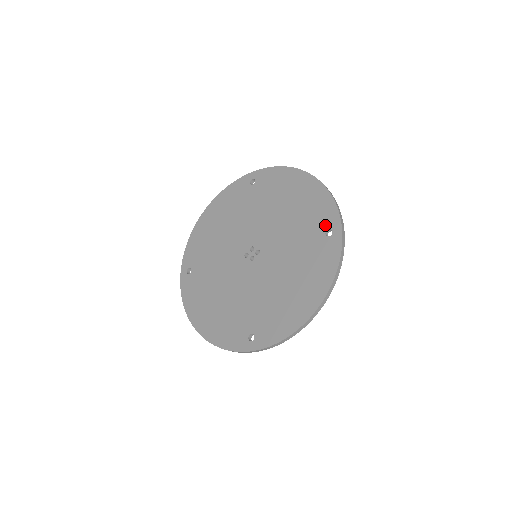
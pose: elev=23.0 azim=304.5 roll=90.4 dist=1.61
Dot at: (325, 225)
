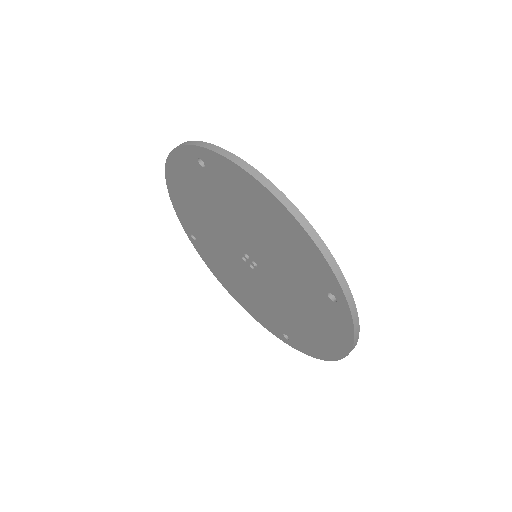
Dot at: (324, 286)
